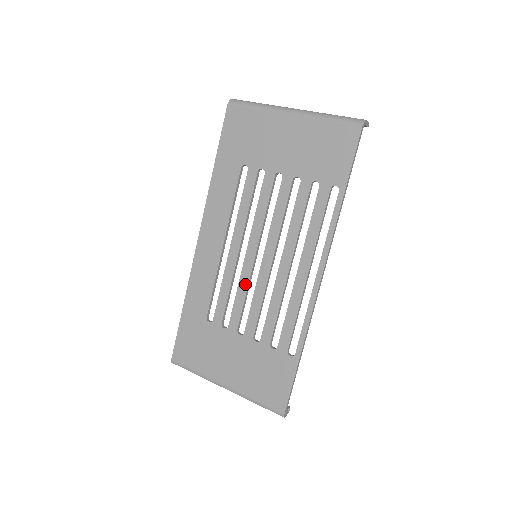
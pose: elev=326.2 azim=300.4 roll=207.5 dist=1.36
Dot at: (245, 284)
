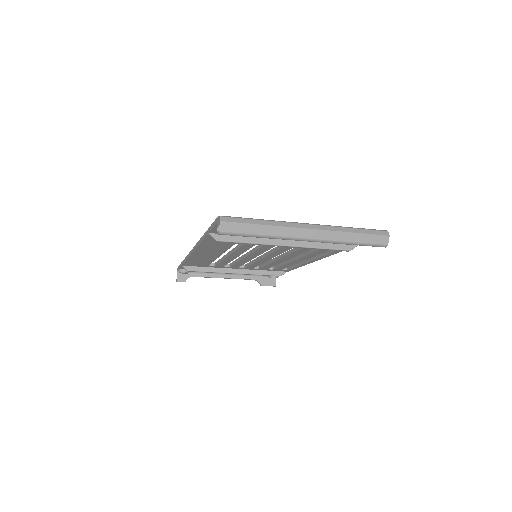
Dot at: occluded
